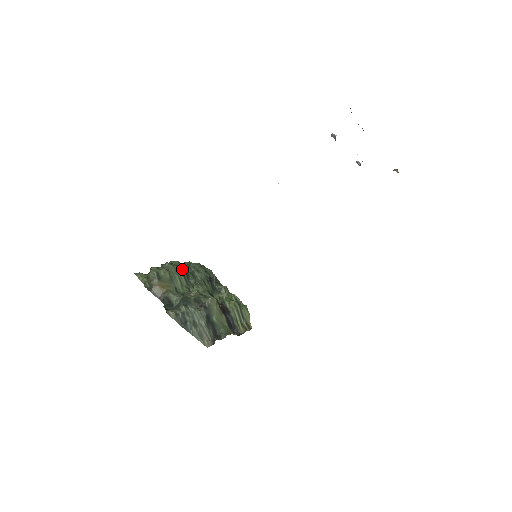
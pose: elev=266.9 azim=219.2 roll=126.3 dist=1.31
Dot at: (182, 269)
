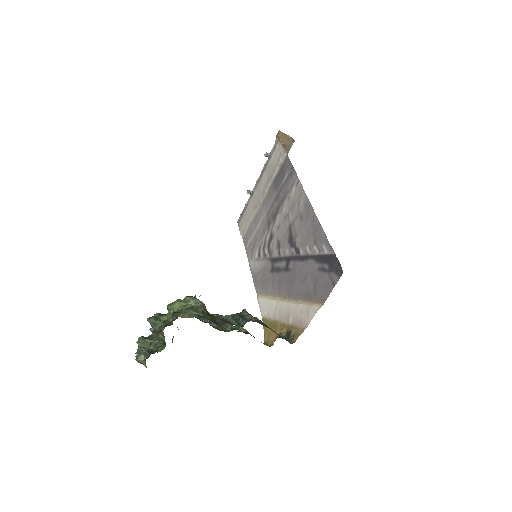
Dot at: occluded
